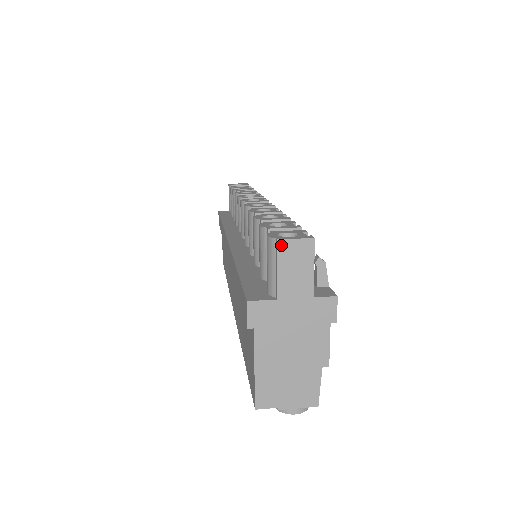
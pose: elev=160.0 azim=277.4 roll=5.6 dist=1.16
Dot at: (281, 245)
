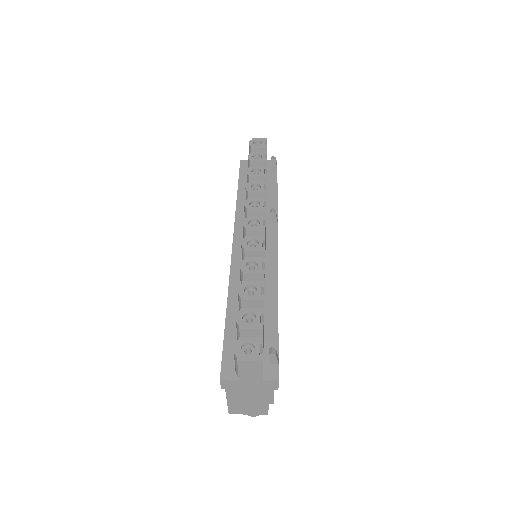
Dot at: (240, 362)
